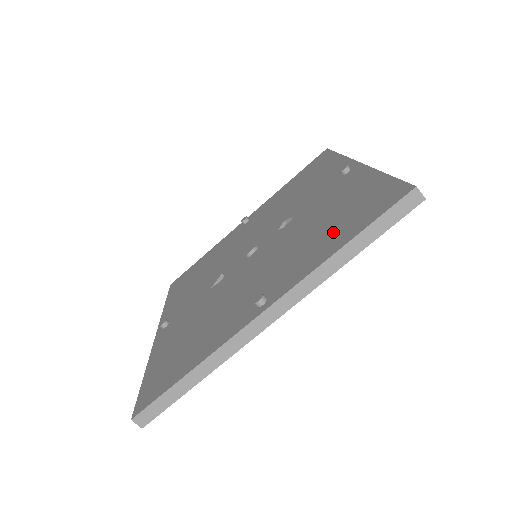
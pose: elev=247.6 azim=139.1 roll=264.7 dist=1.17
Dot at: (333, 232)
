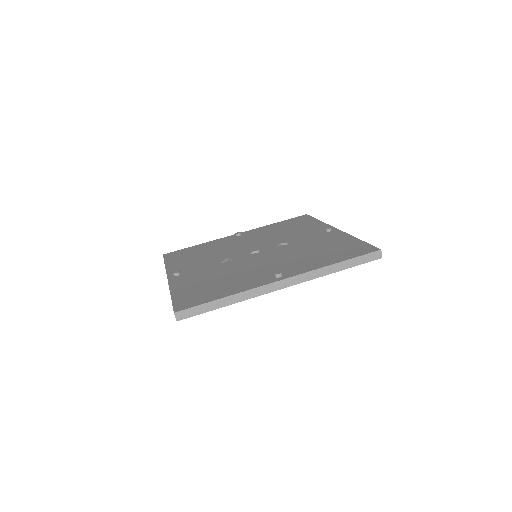
Dot at: (327, 256)
